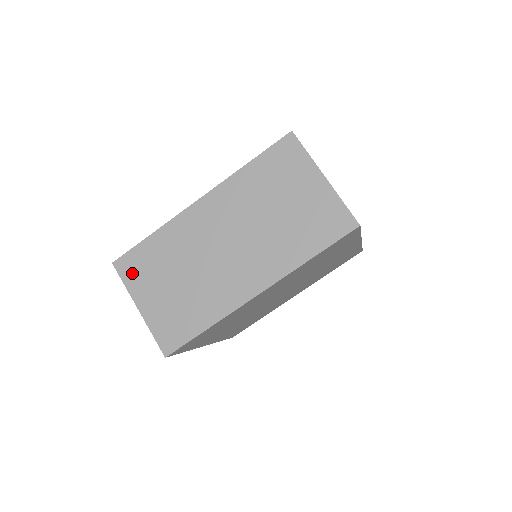
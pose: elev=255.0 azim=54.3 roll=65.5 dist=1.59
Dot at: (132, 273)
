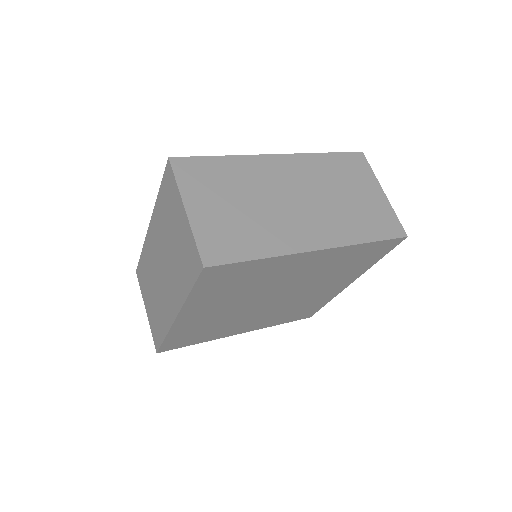
Dot at: (141, 282)
